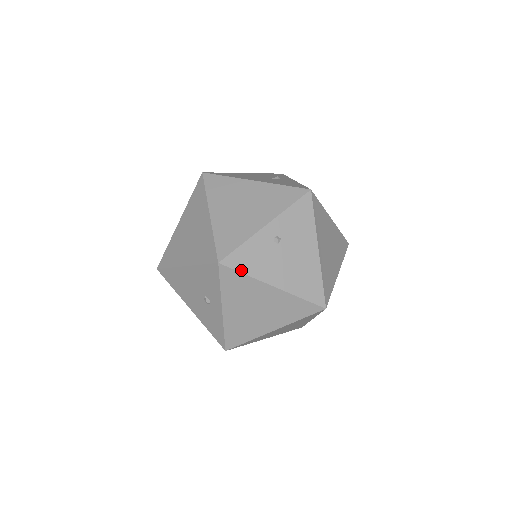
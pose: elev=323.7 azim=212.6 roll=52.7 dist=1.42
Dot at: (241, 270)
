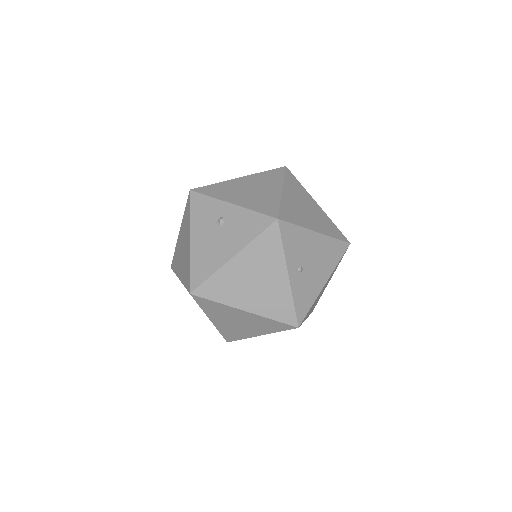
Dot at: (308, 309)
